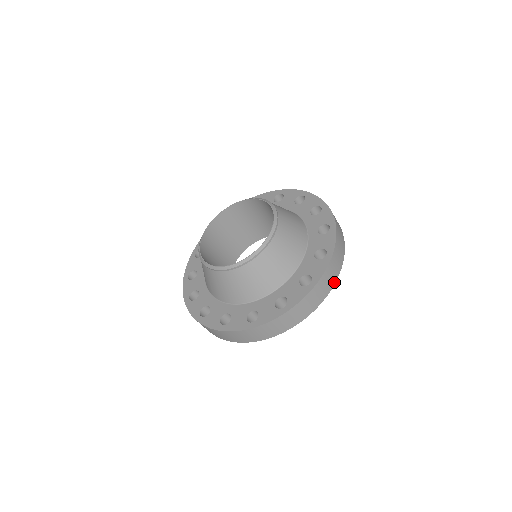
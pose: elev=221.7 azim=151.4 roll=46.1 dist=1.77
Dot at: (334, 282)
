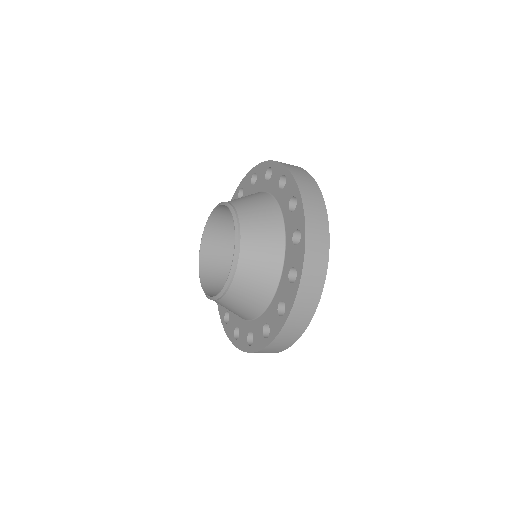
Dot at: (326, 259)
